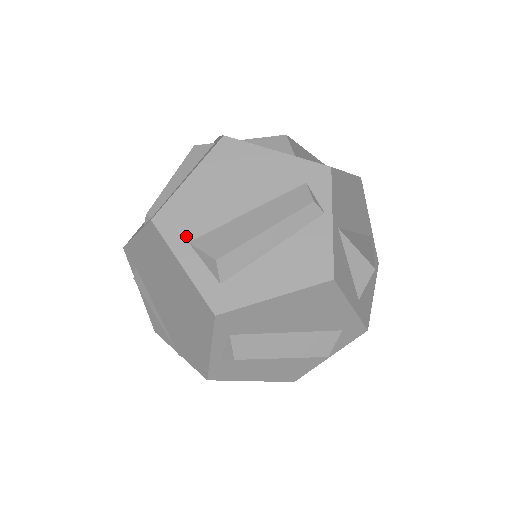
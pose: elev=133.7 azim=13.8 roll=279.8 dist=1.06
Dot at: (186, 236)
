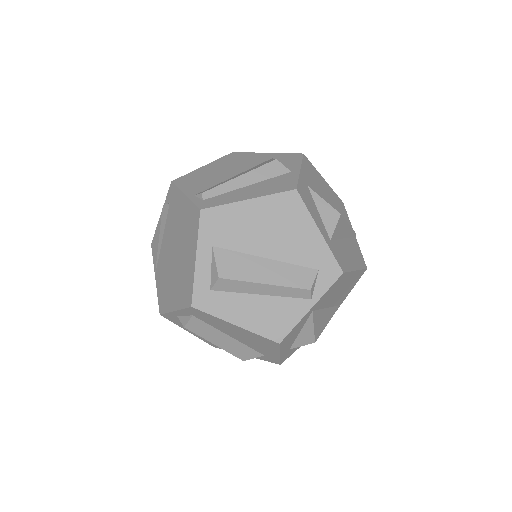
Dot at: (214, 241)
